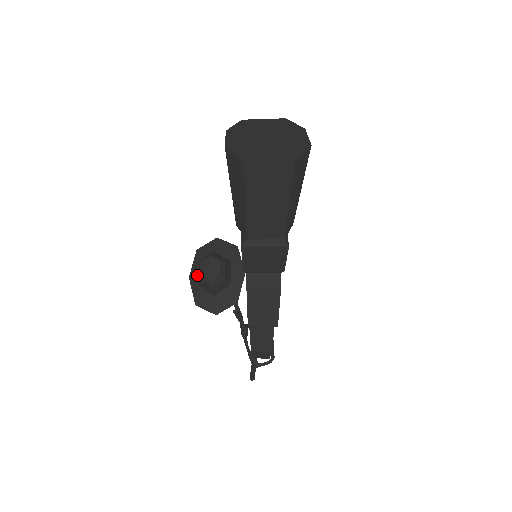
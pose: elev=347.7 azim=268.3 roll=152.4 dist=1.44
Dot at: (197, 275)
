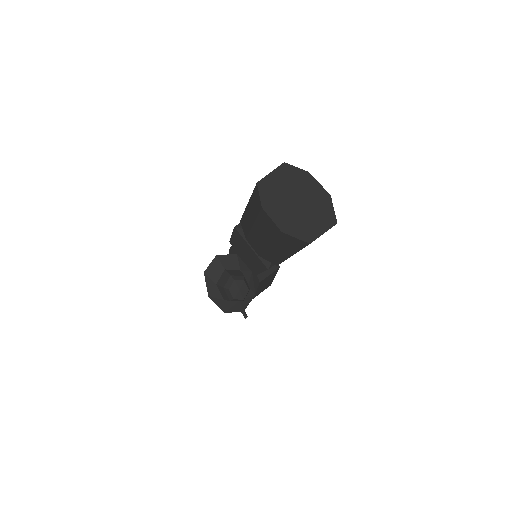
Dot at: (217, 293)
